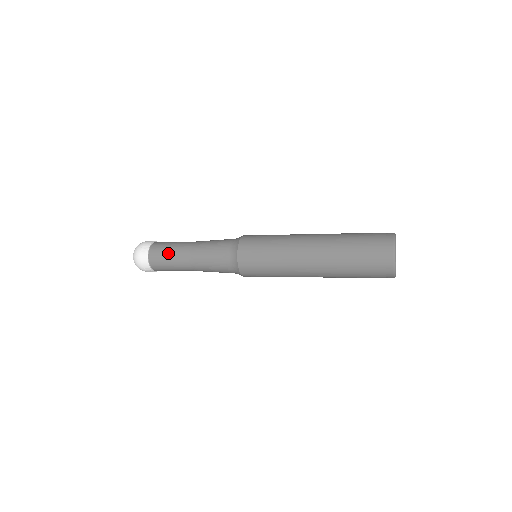
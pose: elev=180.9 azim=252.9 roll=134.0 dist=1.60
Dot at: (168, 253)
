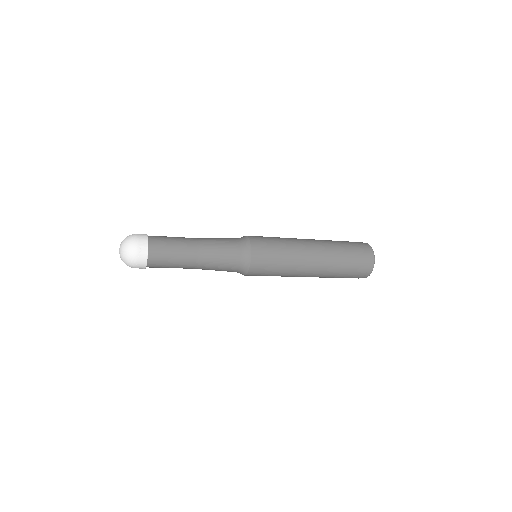
Dot at: (171, 237)
